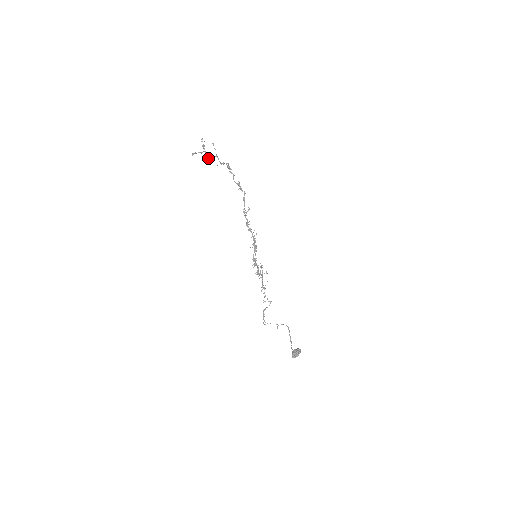
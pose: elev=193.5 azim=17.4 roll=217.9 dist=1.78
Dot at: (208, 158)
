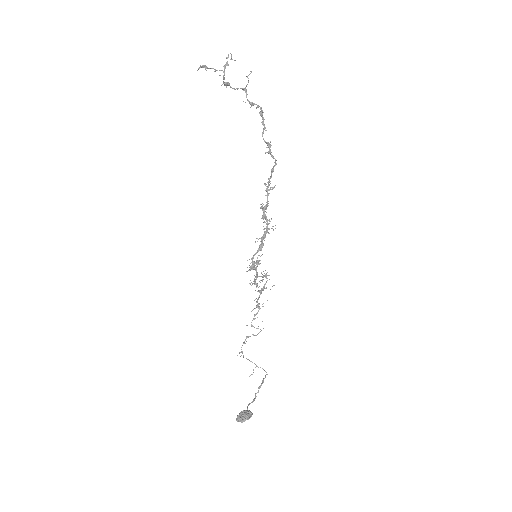
Dot at: (226, 84)
